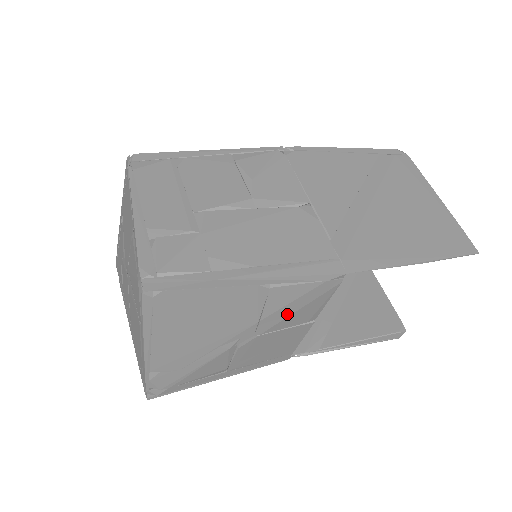
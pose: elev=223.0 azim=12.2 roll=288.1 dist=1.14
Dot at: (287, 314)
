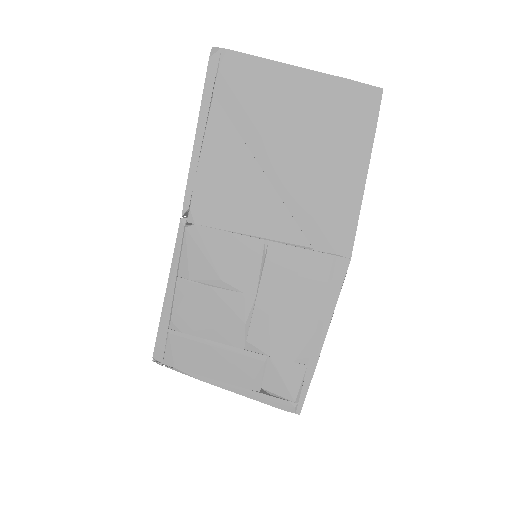
Dot at: occluded
